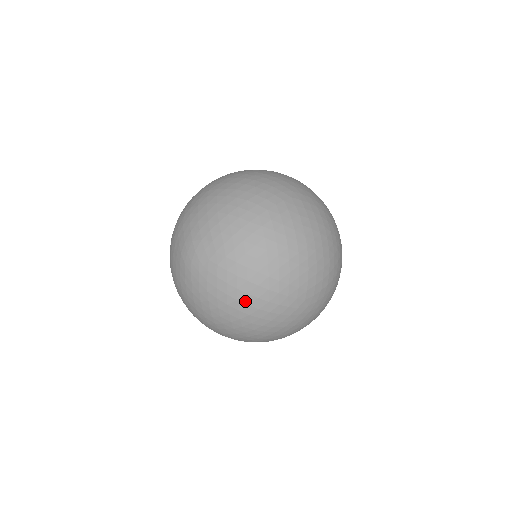
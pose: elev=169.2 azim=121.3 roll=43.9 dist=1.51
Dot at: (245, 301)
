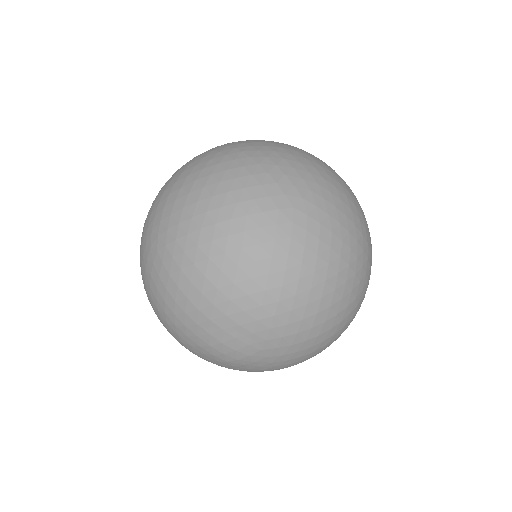
Dot at: (322, 346)
